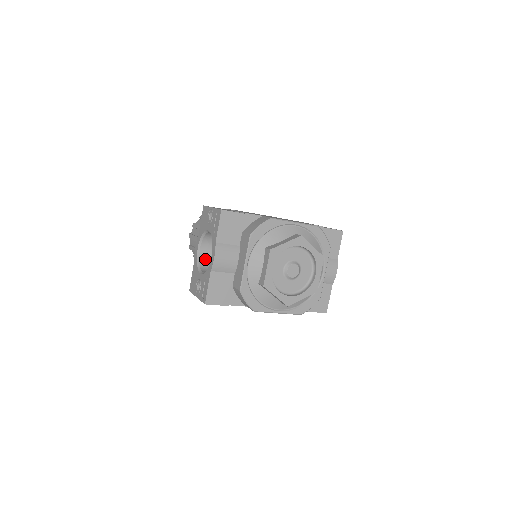
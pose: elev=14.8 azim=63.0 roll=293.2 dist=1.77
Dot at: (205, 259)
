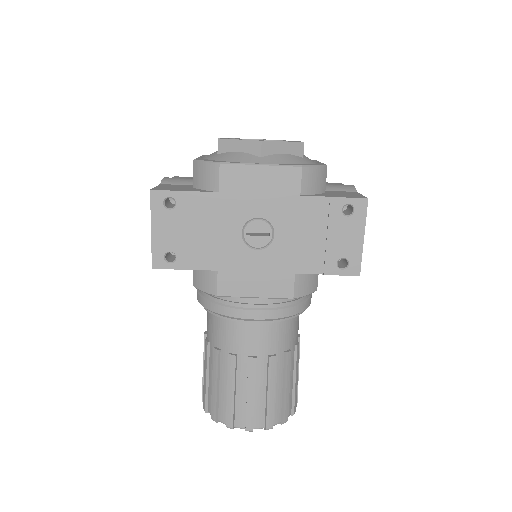
Dot at: occluded
